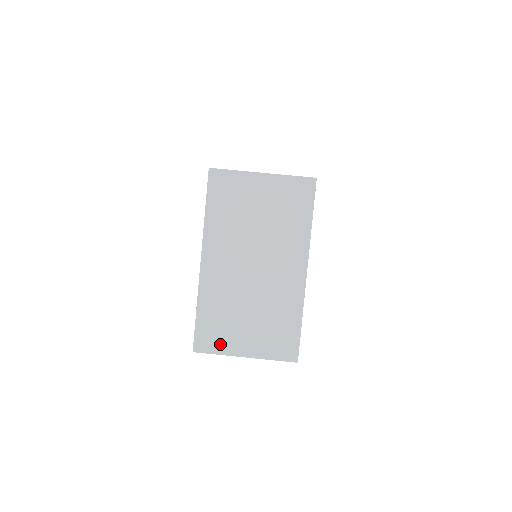
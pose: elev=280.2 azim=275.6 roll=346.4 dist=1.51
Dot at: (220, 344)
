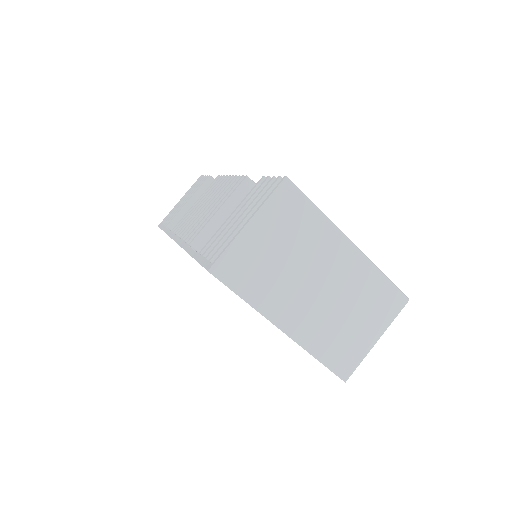
Dot at: (355, 356)
